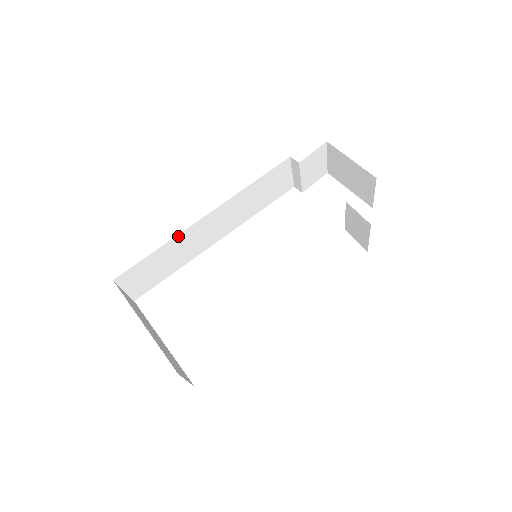
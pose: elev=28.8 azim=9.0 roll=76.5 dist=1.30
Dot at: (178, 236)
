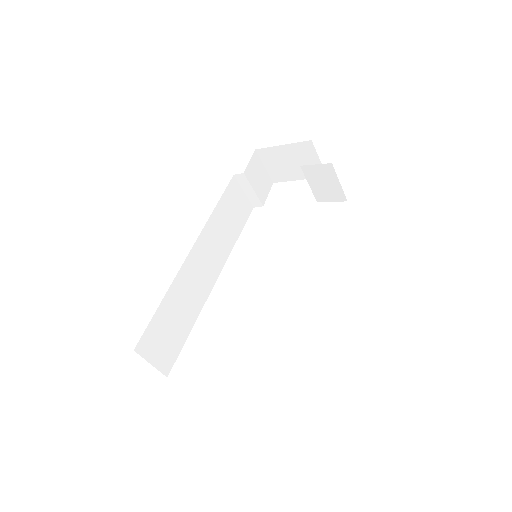
Dot at: (175, 281)
